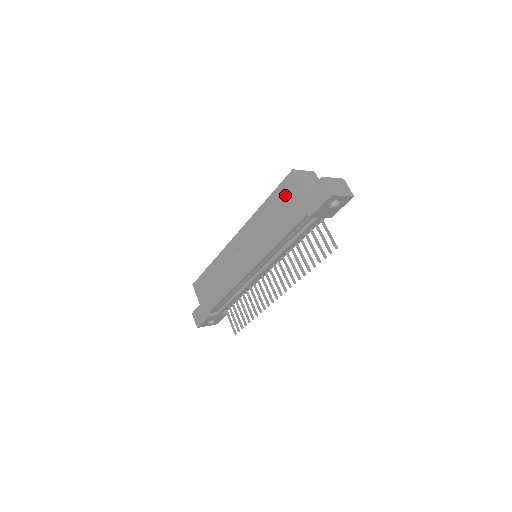
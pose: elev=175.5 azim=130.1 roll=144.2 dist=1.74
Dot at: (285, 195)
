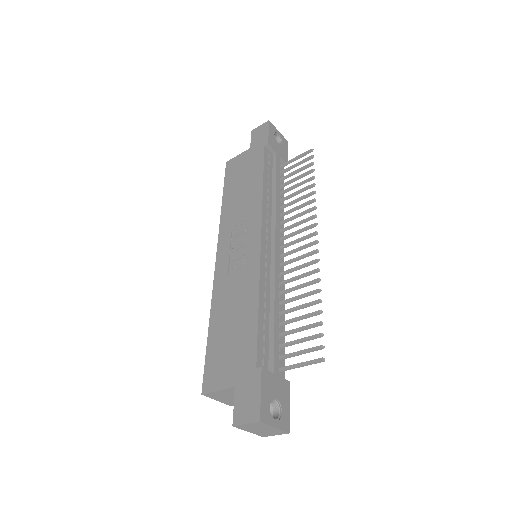
Dot at: (235, 172)
